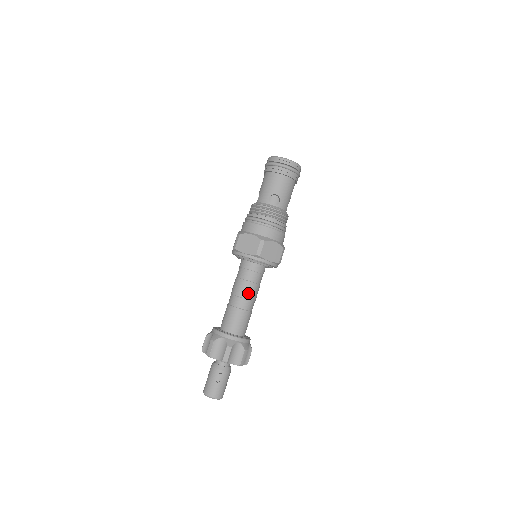
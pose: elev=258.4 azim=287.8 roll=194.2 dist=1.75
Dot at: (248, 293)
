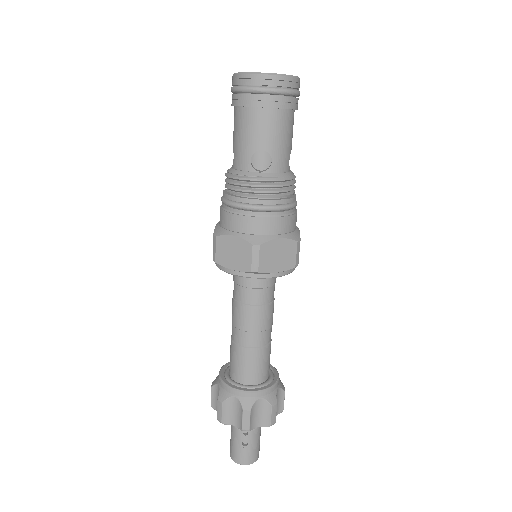
Dot at: (256, 323)
